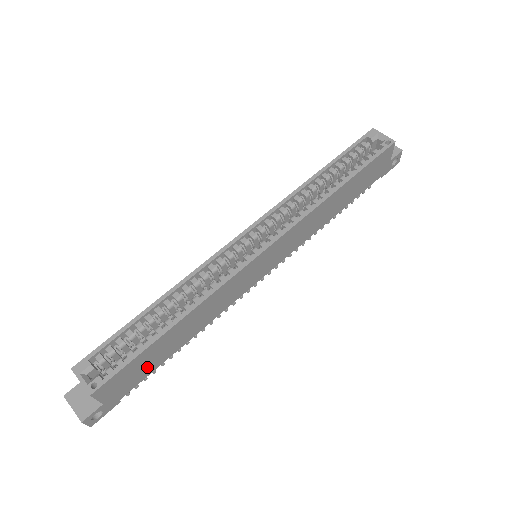
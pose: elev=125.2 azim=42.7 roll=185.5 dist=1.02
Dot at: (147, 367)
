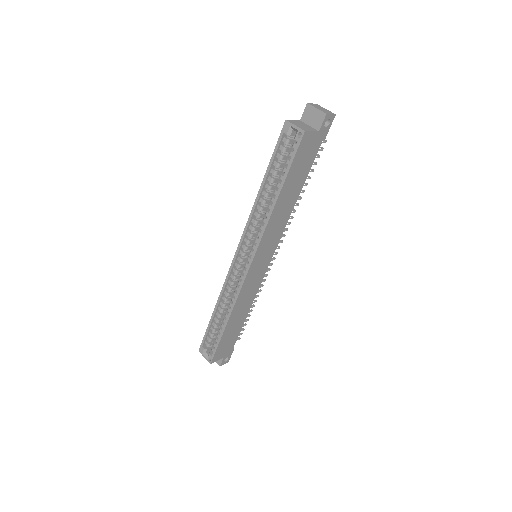
Dot at: (233, 336)
